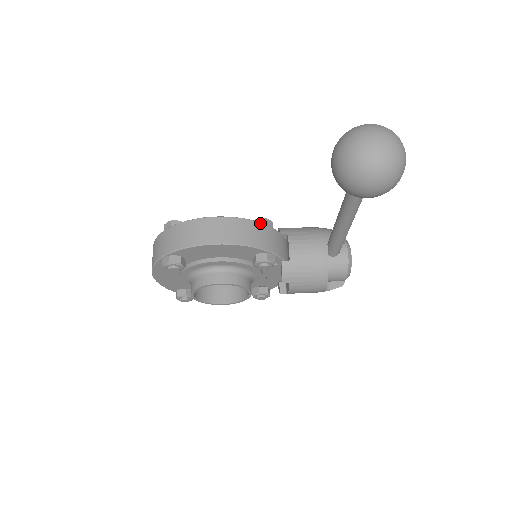
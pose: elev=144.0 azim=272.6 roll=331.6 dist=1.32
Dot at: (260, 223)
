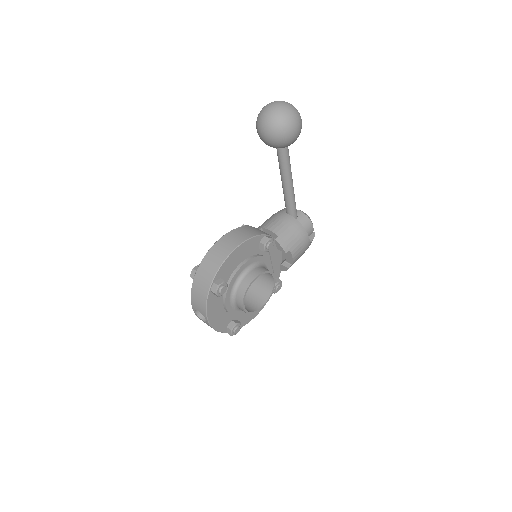
Dot at: (244, 226)
